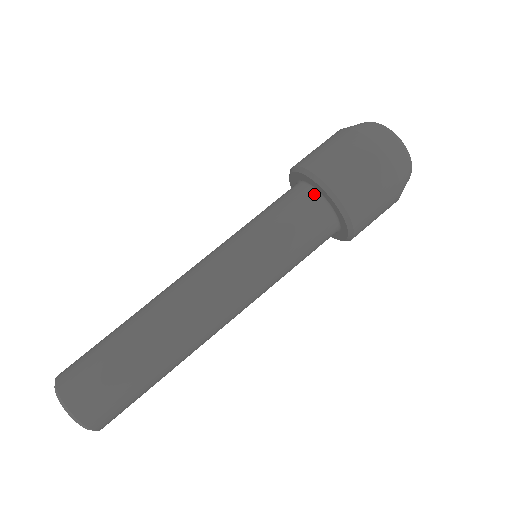
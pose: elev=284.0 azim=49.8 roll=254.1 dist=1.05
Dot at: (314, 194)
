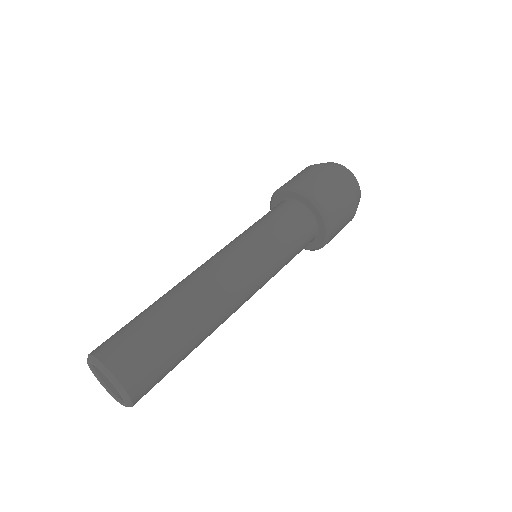
Dot at: (282, 202)
